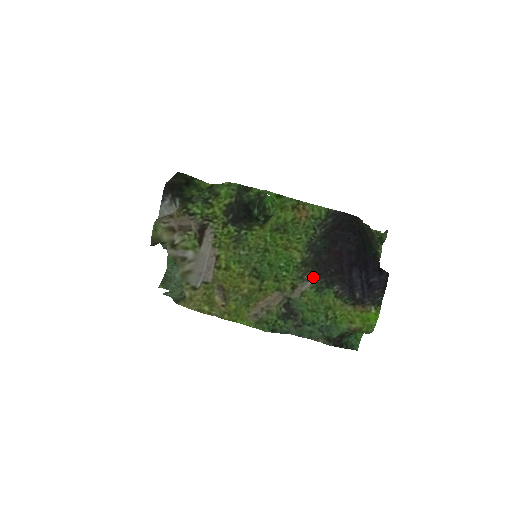
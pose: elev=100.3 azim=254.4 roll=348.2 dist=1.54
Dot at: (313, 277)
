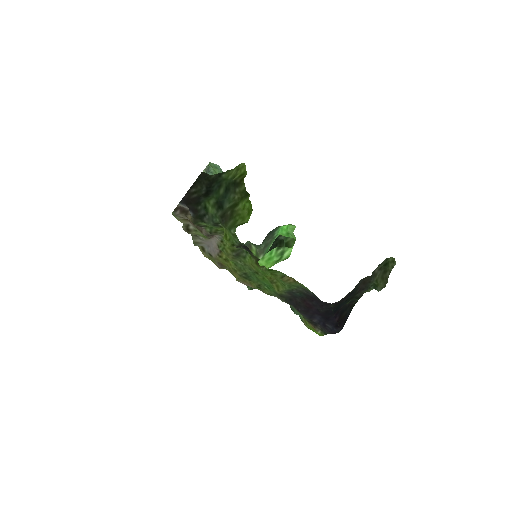
Dot at: (285, 301)
